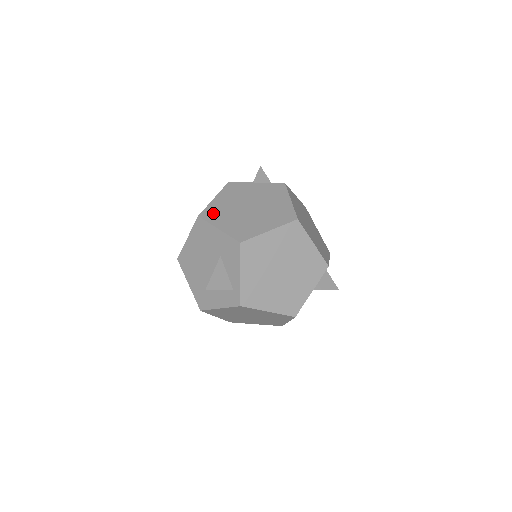
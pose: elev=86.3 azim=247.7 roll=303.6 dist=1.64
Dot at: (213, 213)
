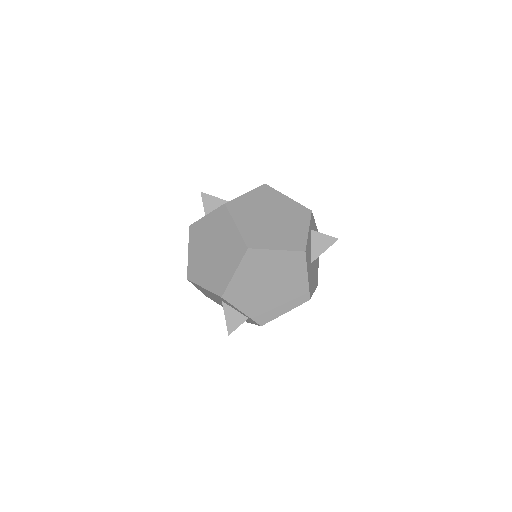
Dot at: (194, 271)
